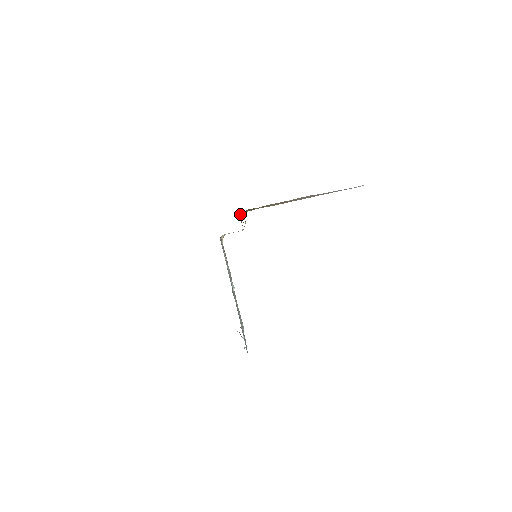
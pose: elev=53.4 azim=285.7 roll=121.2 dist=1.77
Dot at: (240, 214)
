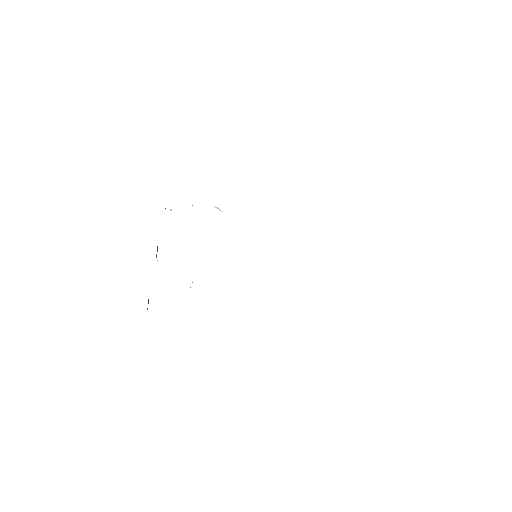
Dot at: occluded
